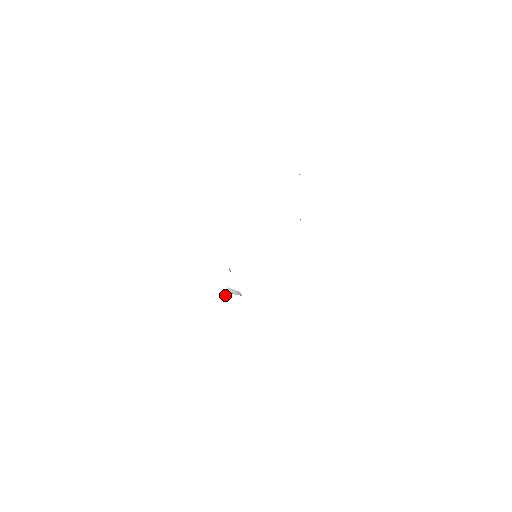
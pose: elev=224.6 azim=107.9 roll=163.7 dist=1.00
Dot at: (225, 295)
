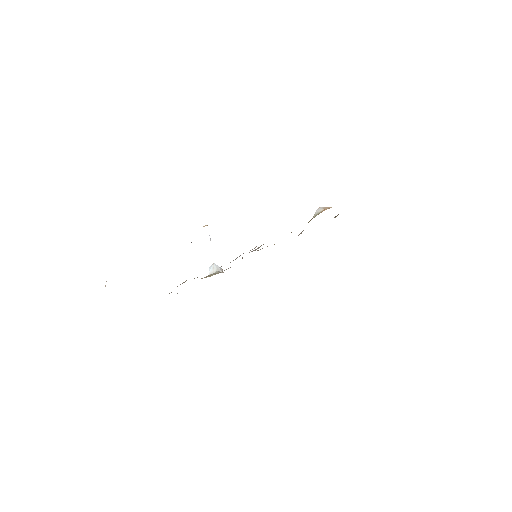
Dot at: (211, 270)
